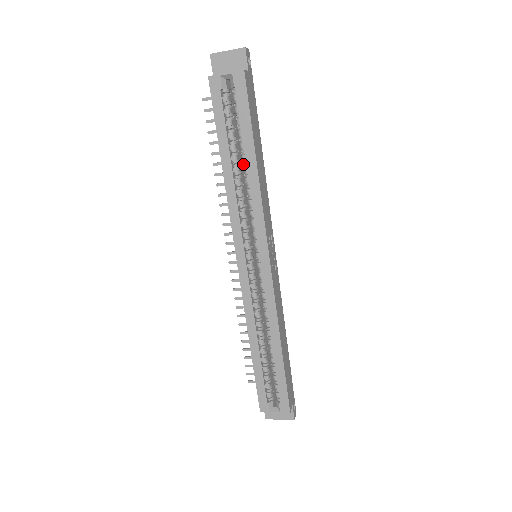
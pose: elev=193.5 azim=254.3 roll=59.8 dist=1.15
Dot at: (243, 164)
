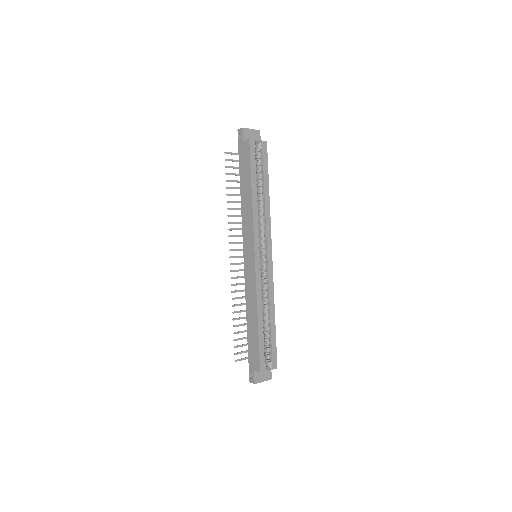
Dot at: (260, 194)
